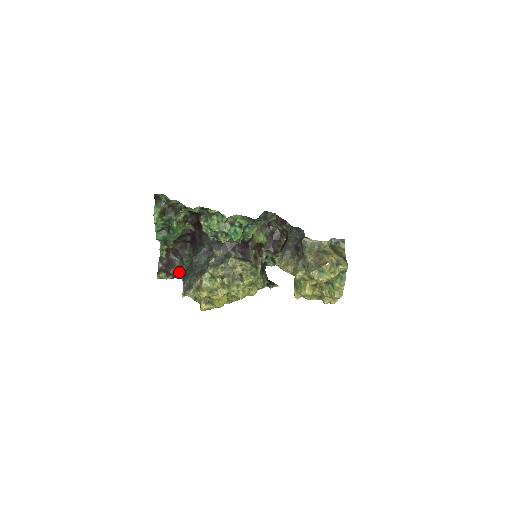
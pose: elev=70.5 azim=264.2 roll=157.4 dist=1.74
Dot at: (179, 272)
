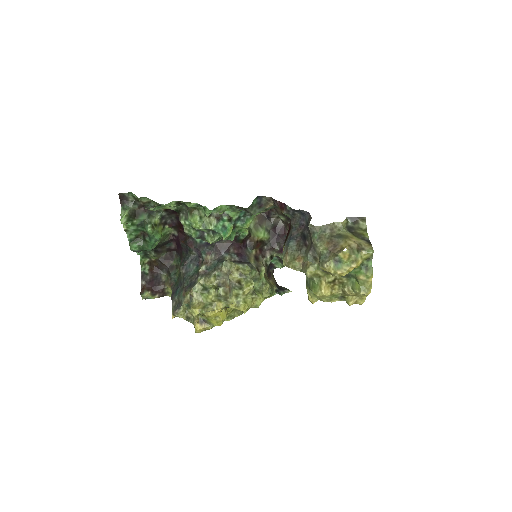
Dot at: (167, 288)
